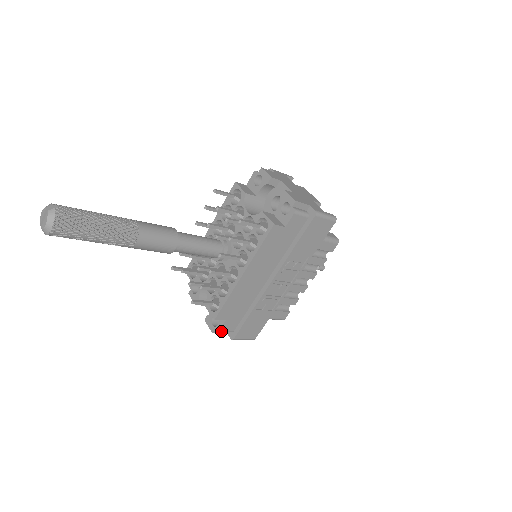
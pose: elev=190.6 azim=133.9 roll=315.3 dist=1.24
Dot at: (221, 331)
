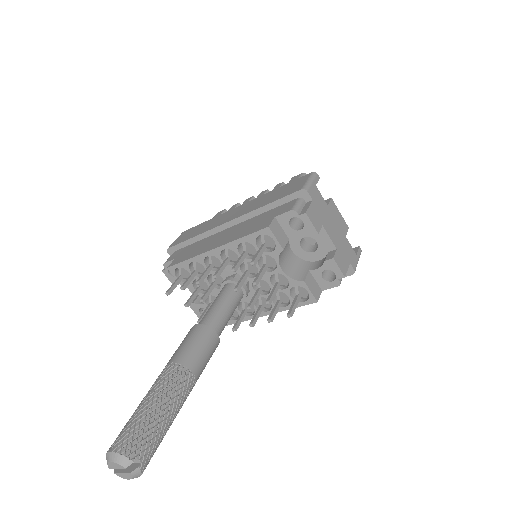
Dot at: occluded
